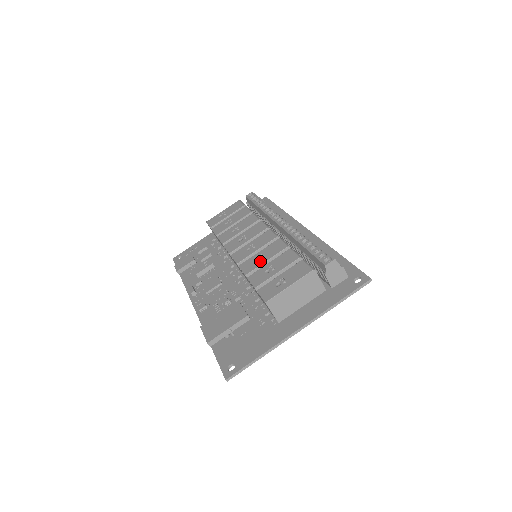
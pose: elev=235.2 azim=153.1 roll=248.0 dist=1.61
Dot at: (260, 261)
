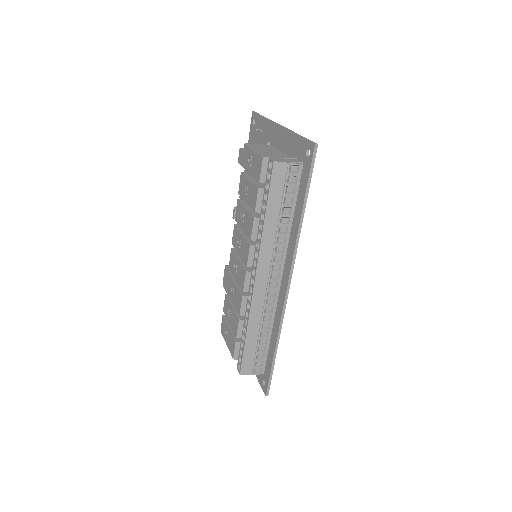
Dot at: (231, 295)
